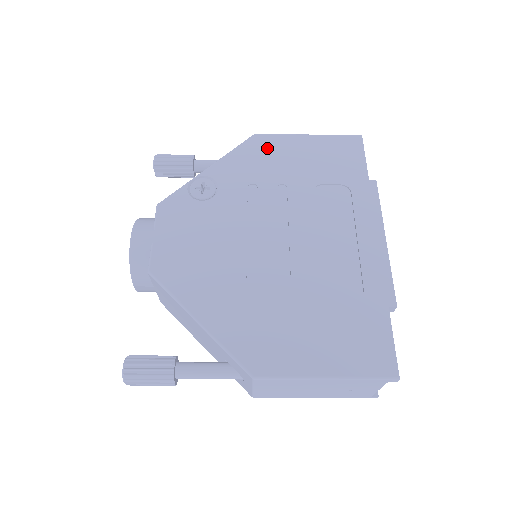
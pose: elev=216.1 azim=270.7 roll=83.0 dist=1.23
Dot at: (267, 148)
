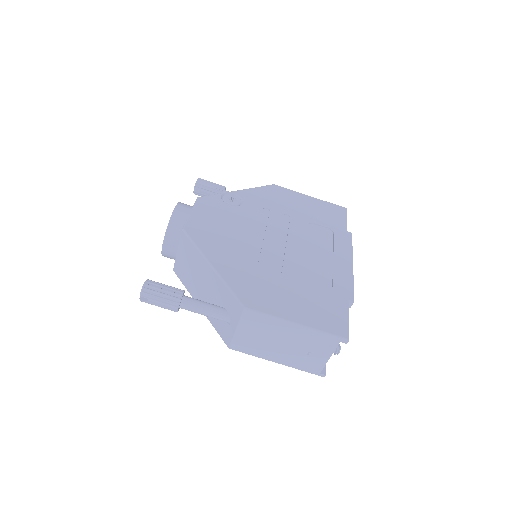
Dot at: (281, 194)
